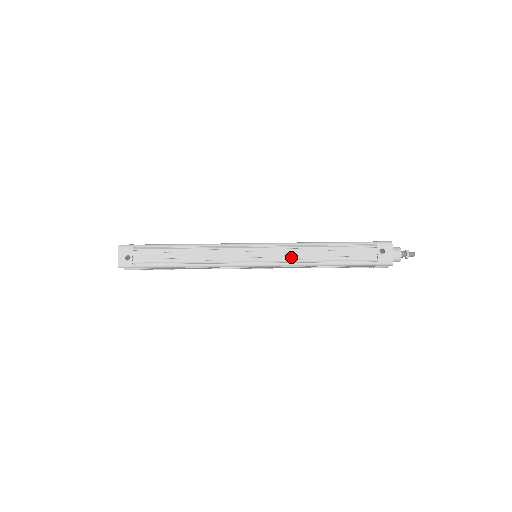
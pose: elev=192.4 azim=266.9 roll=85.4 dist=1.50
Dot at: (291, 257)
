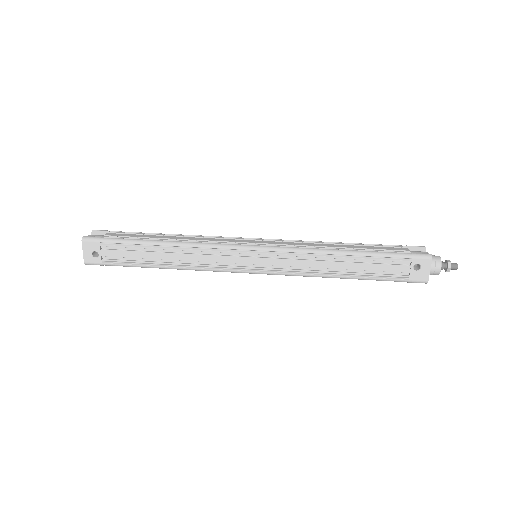
Dot at: (300, 266)
